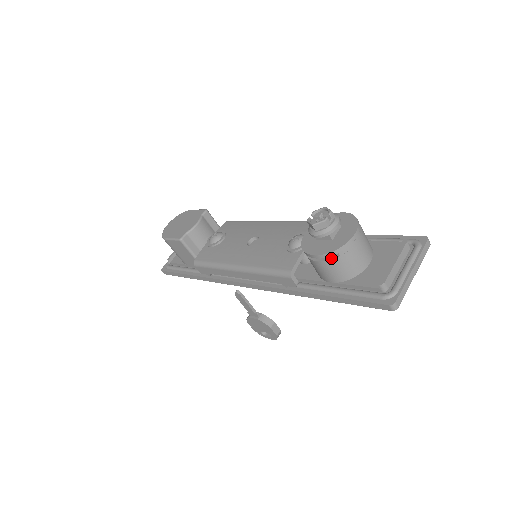
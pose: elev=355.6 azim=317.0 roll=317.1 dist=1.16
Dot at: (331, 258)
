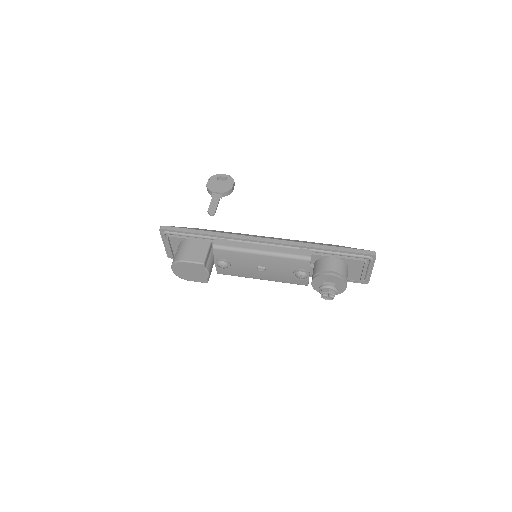
Dot at: occluded
